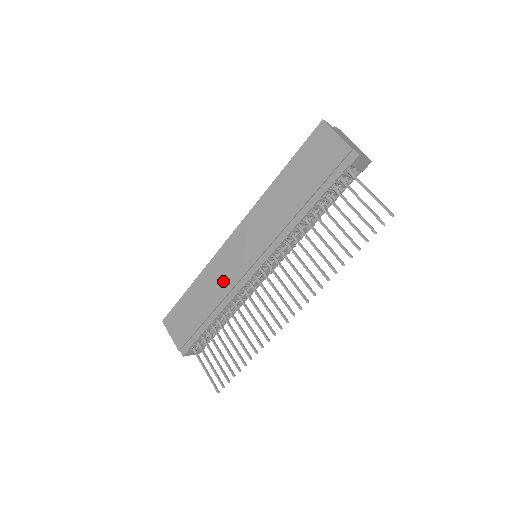
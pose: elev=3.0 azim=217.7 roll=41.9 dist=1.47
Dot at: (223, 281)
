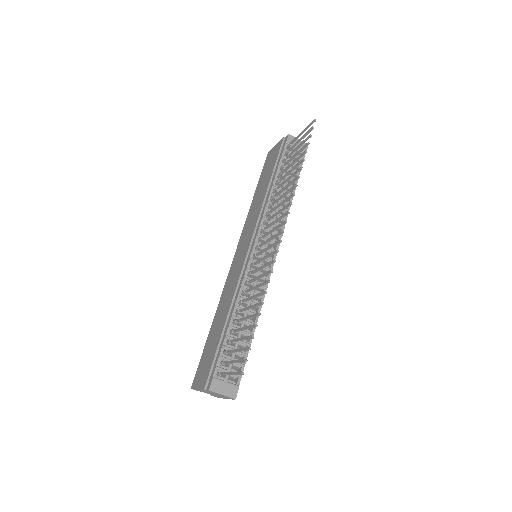
Dot at: (232, 288)
